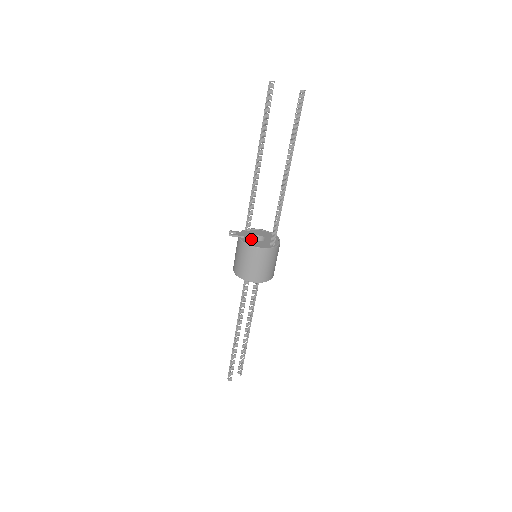
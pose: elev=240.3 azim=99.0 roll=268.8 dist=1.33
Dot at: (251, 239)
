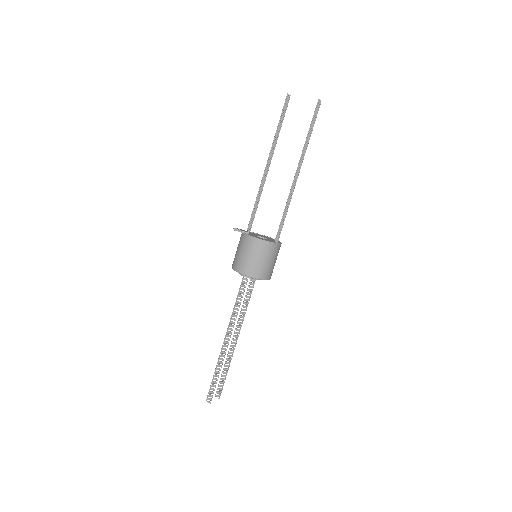
Dot at: (255, 236)
